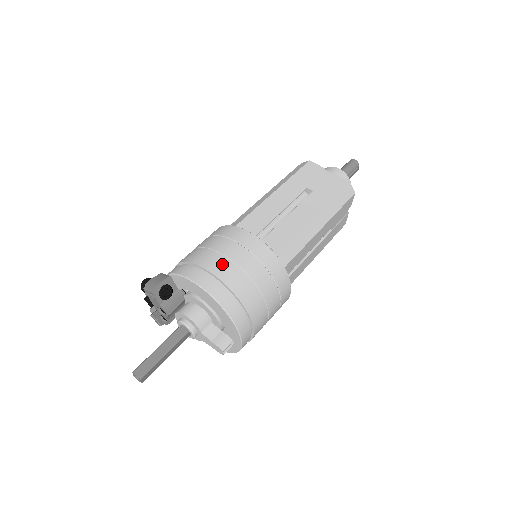
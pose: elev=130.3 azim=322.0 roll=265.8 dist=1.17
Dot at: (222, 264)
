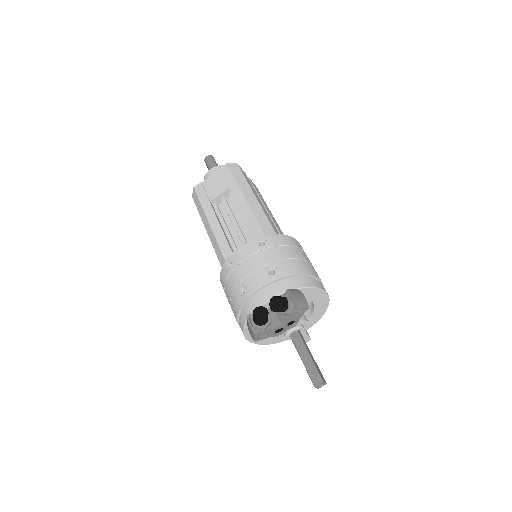
Dot at: occluded
